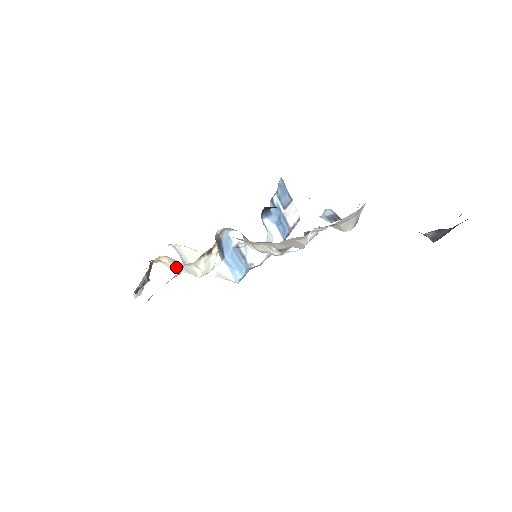
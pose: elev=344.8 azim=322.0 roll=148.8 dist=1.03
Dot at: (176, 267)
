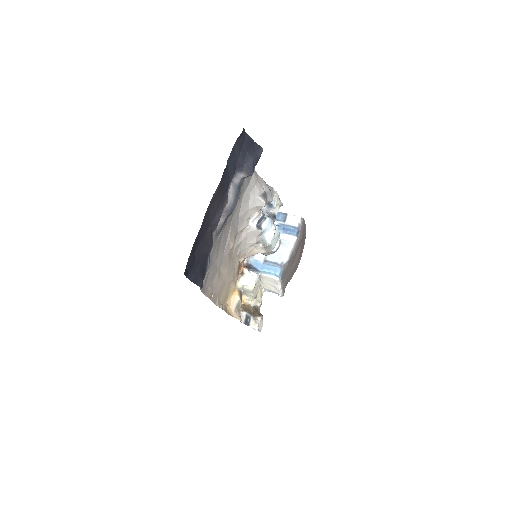
Dot at: (251, 296)
